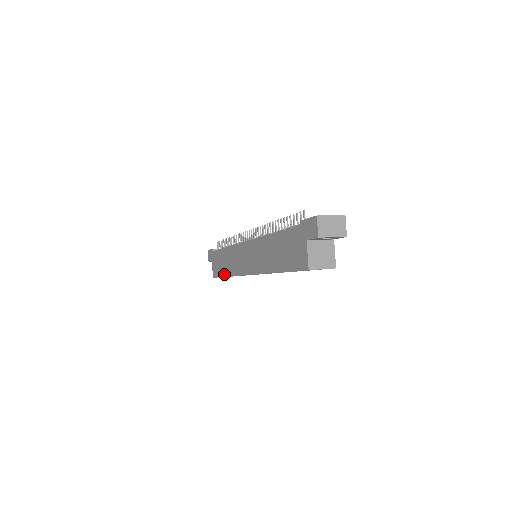
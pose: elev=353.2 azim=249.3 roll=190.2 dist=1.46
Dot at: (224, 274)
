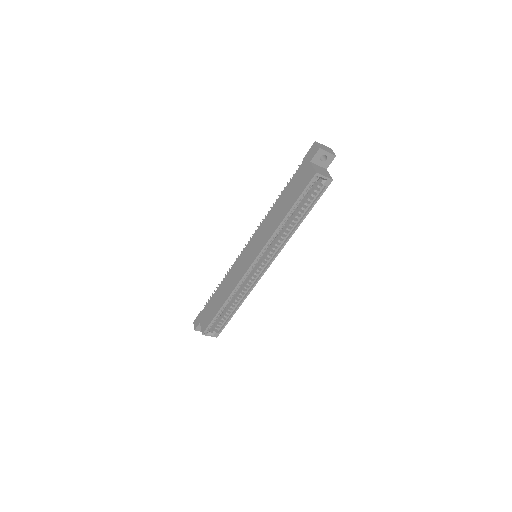
Dot at: (220, 307)
